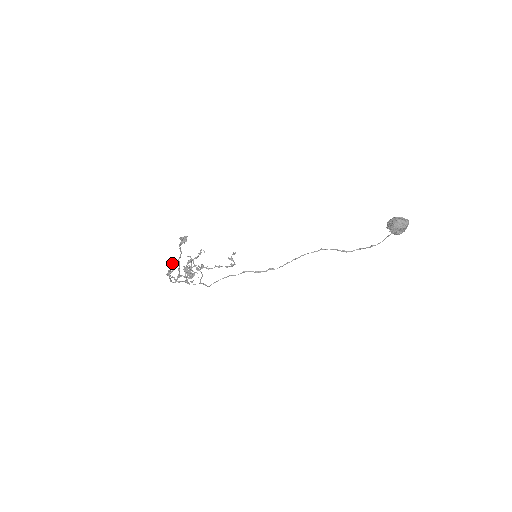
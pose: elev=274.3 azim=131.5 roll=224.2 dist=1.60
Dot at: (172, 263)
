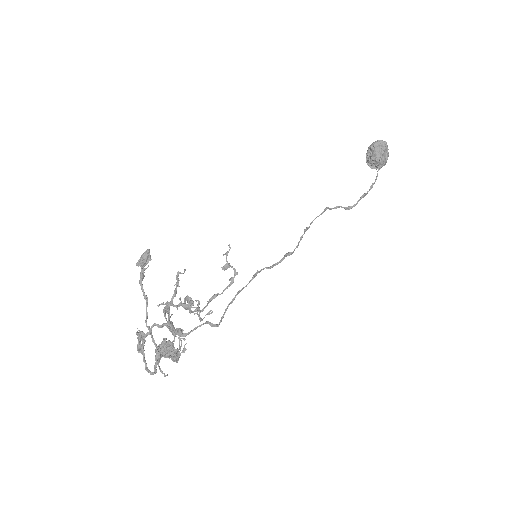
Dot at: (137, 332)
